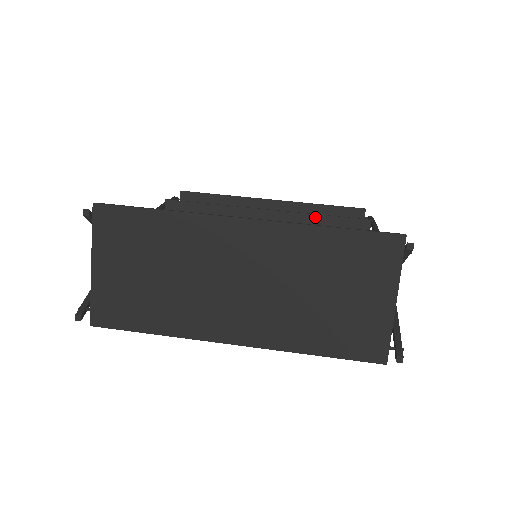
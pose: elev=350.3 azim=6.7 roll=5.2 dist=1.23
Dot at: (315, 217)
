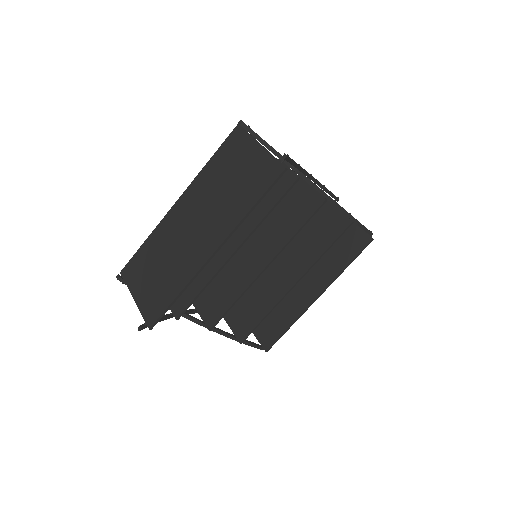
Dot at: occluded
